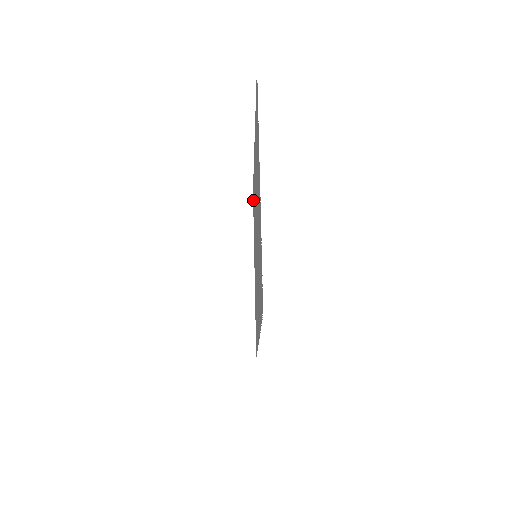
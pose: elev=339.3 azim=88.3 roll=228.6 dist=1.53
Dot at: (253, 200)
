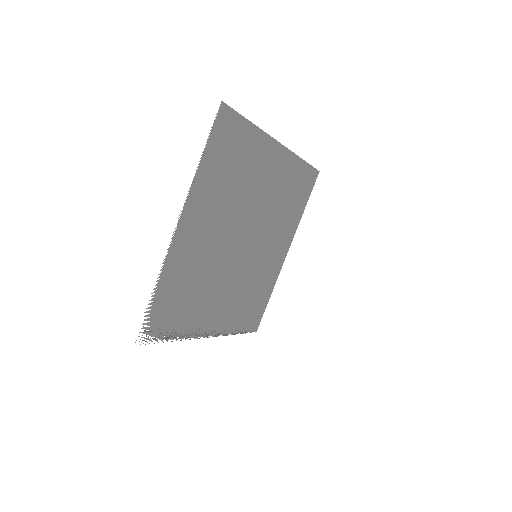
Dot at: (307, 186)
